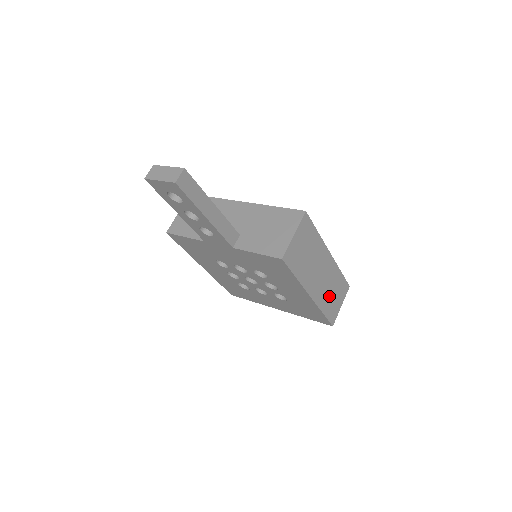
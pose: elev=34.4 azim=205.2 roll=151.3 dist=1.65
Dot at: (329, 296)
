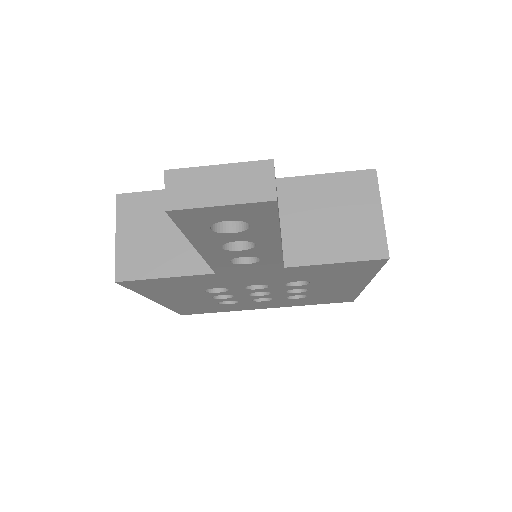
Dot at: occluded
